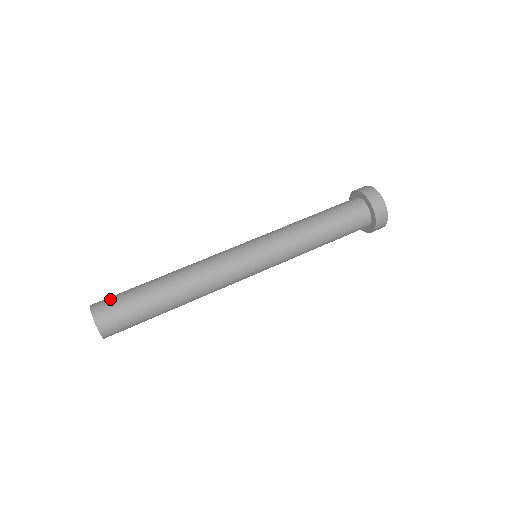
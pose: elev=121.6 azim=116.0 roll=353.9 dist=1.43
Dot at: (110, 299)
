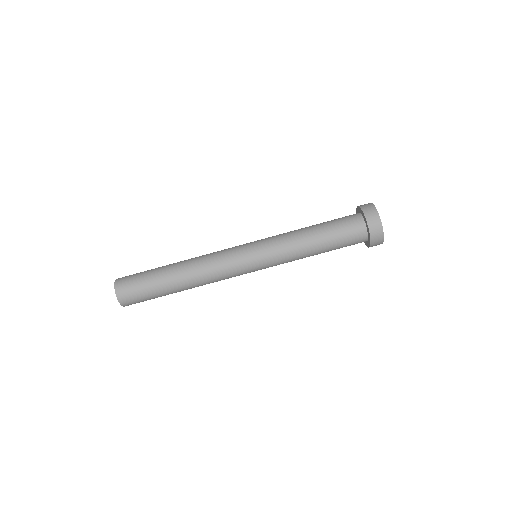
Dot at: (133, 295)
